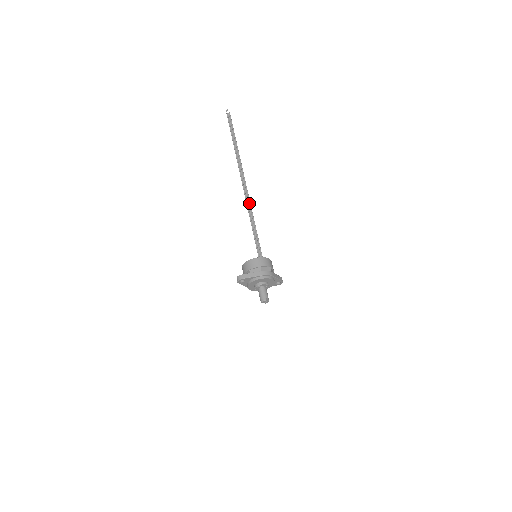
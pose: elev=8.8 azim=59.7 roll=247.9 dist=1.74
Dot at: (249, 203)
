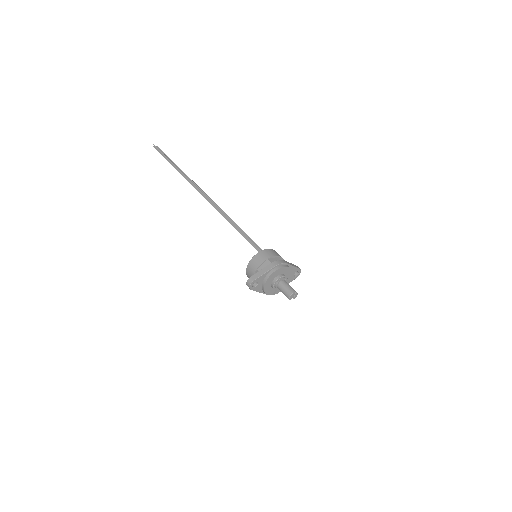
Dot at: (220, 210)
